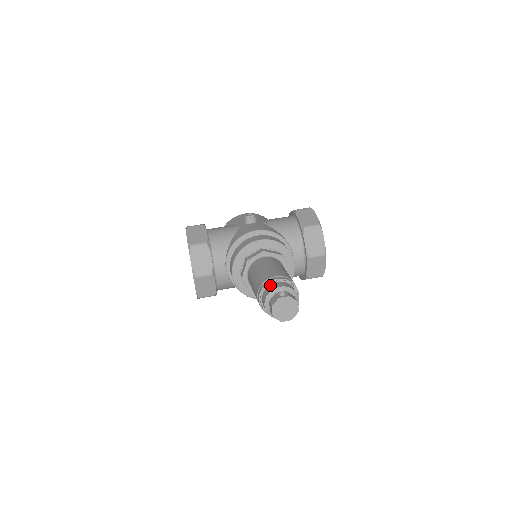
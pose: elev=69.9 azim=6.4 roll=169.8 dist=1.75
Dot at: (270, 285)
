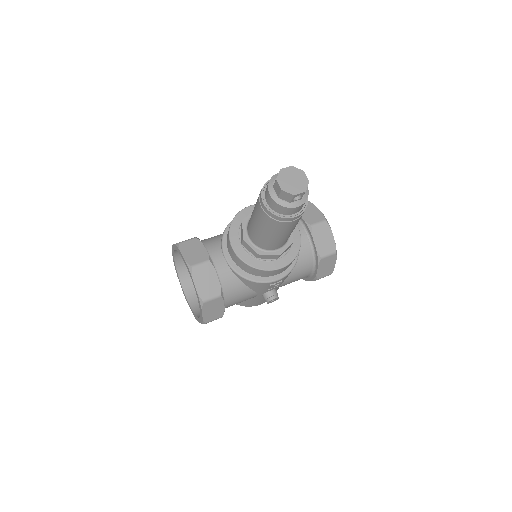
Dot at: occluded
